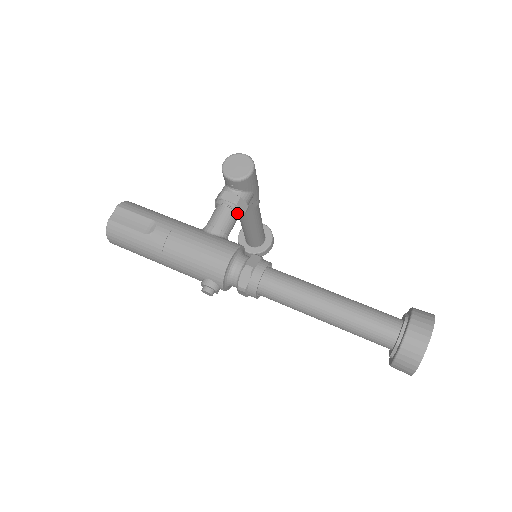
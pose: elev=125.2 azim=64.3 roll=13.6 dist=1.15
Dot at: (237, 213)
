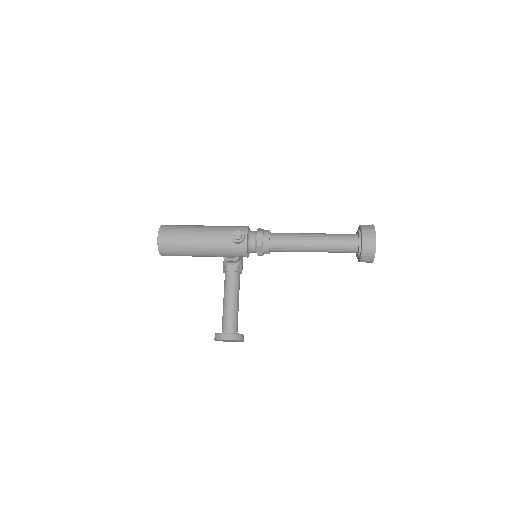
Dot at: occluded
